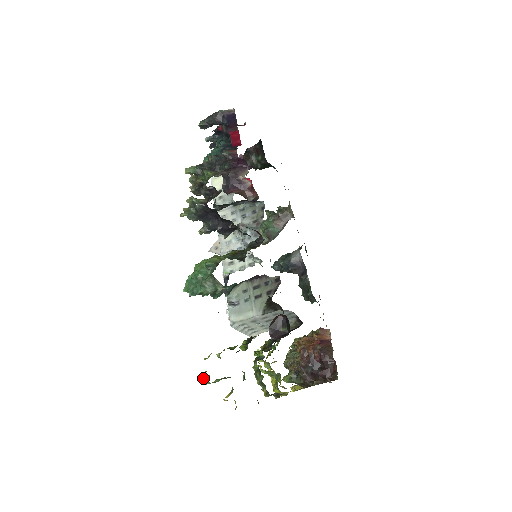
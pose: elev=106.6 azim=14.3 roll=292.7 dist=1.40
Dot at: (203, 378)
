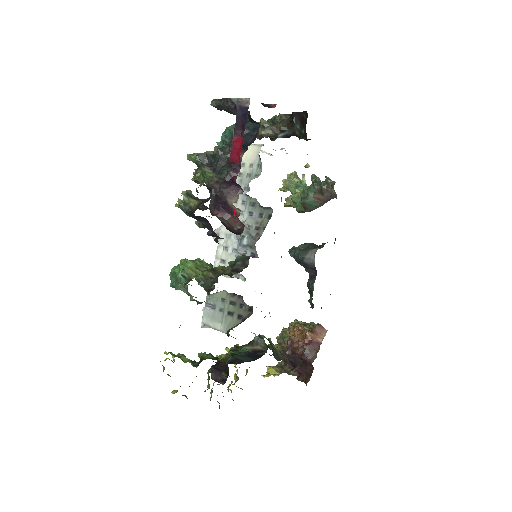
Dot at: (162, 365)
